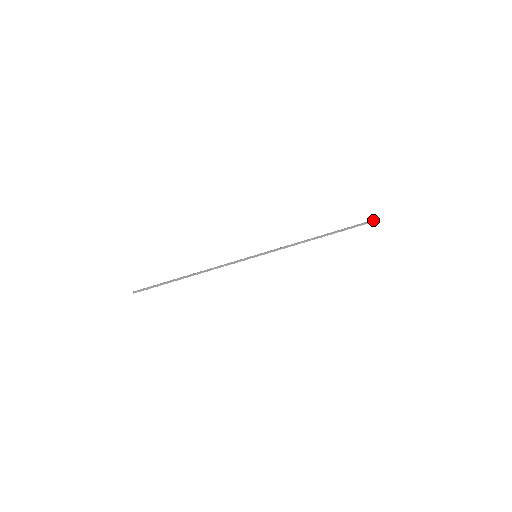
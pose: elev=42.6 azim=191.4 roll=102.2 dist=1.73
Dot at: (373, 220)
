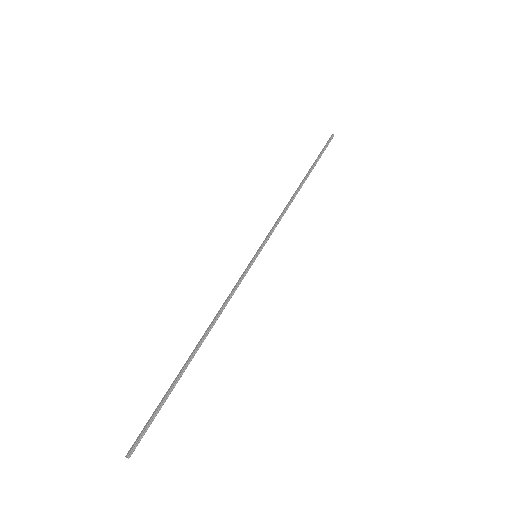
Dot at: (329, 139)
